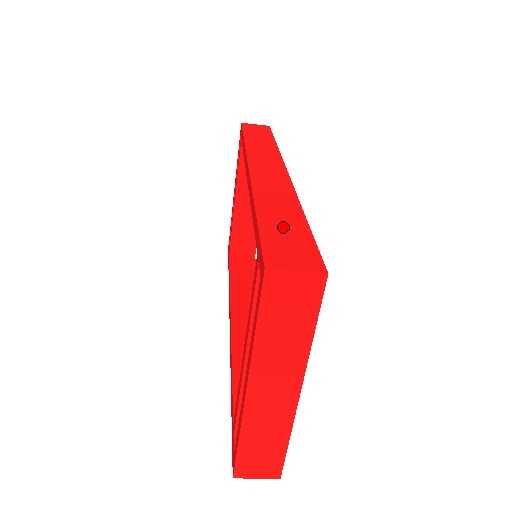
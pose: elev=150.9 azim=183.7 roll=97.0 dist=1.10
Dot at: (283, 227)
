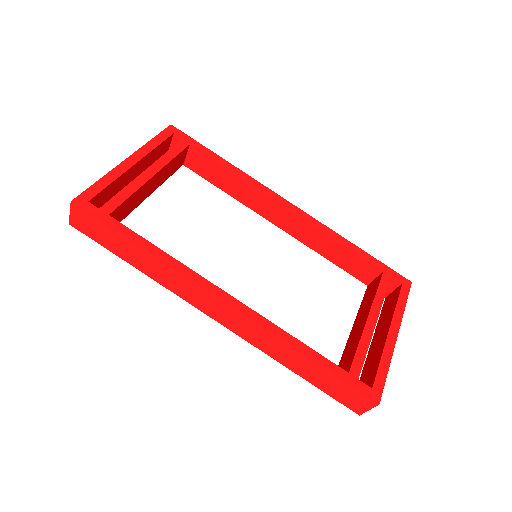
Dot at: (321, 380)
